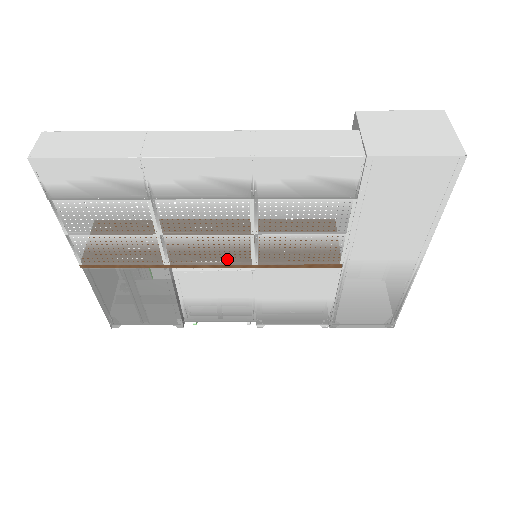
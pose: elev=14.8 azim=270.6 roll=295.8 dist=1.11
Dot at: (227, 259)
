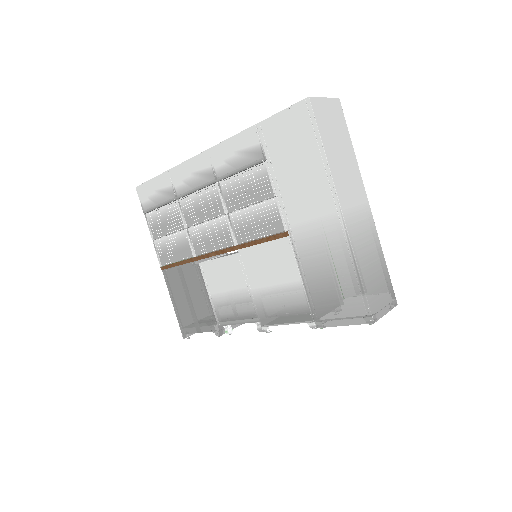
Dot at: (223, 246)
